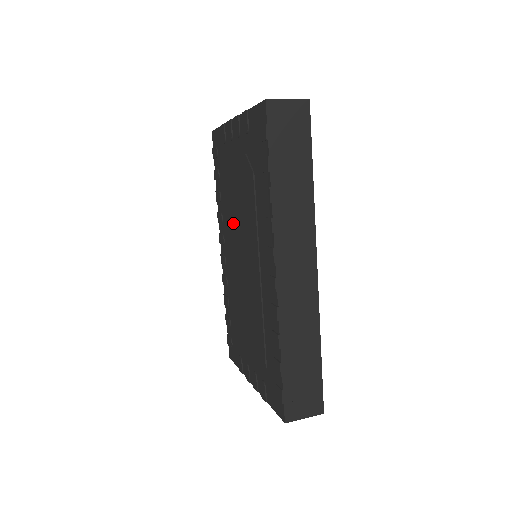
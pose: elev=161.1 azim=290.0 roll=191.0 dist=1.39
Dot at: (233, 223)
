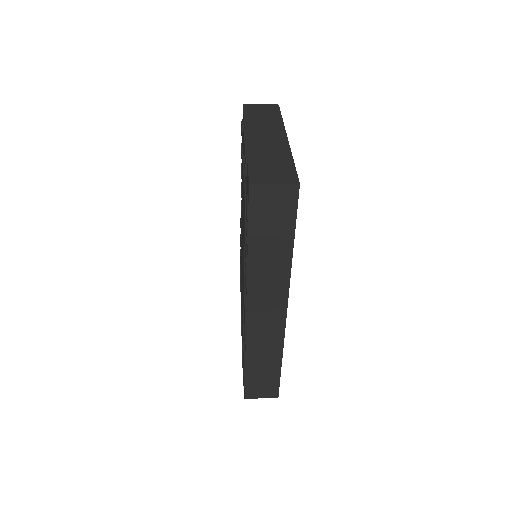
Dot at: occluded
